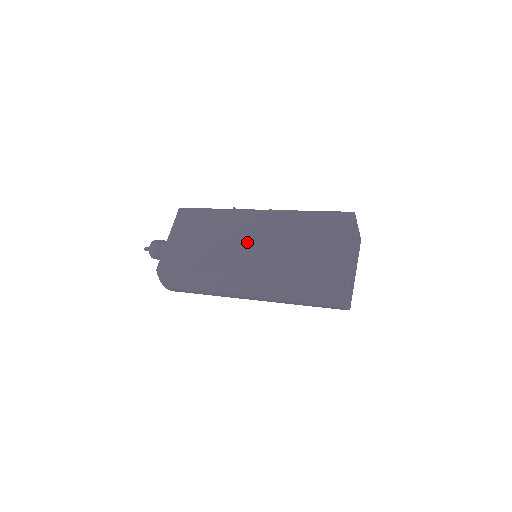
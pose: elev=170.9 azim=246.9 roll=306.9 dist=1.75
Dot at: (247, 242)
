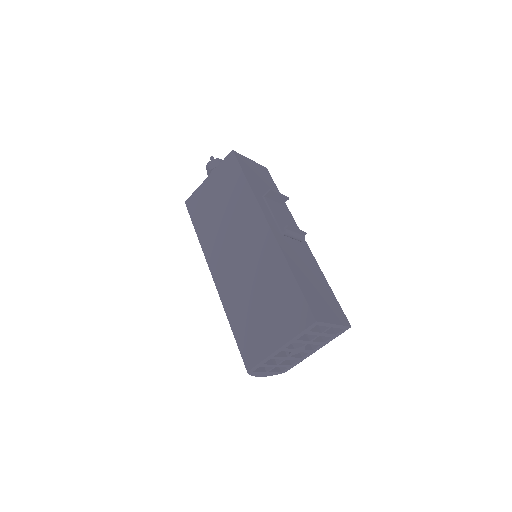
Dot at: (237, 248)
